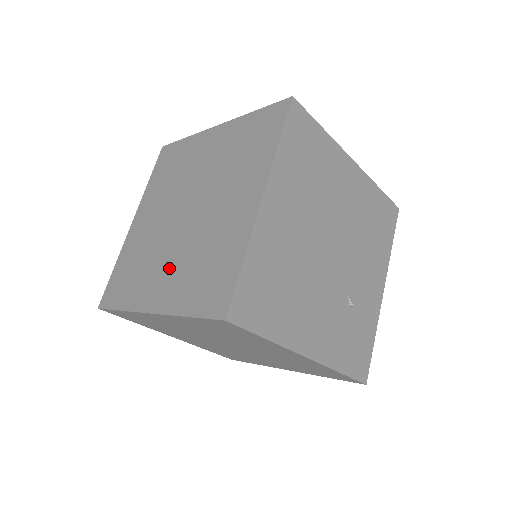
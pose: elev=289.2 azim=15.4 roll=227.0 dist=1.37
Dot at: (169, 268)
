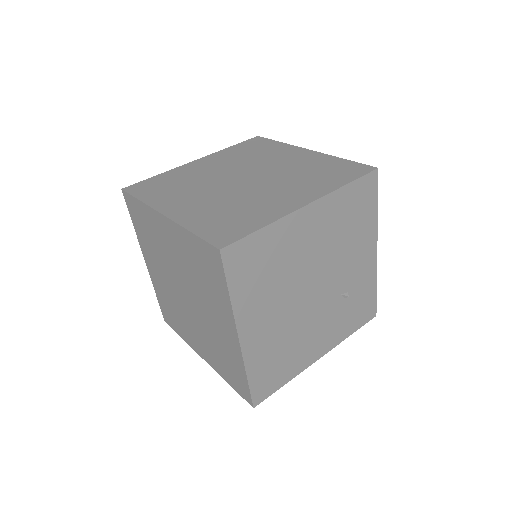
Dot at: (198, 336)
